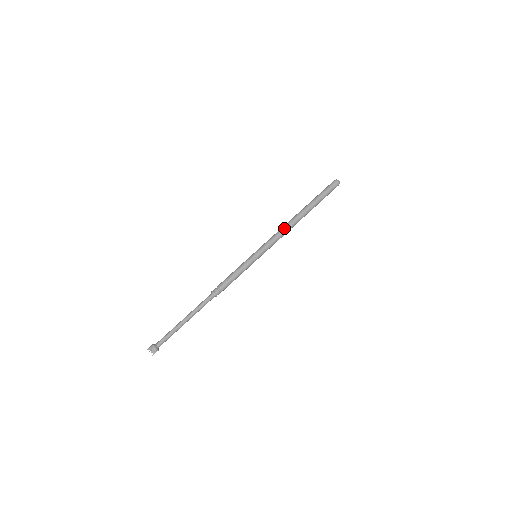
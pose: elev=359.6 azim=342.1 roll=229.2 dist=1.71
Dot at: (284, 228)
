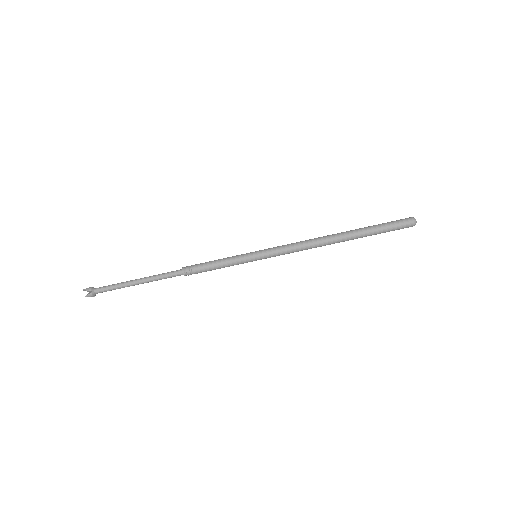
Dot at: (308, 245)
